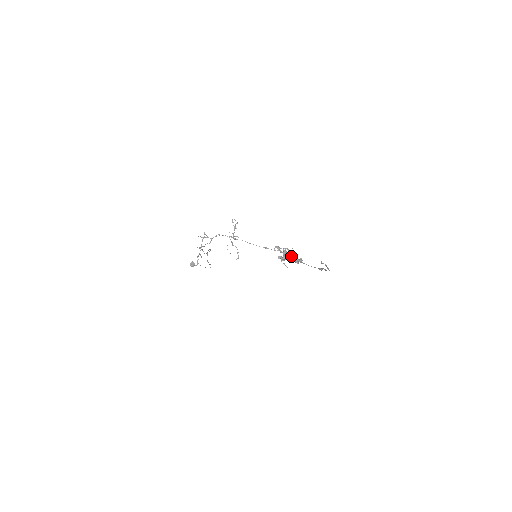
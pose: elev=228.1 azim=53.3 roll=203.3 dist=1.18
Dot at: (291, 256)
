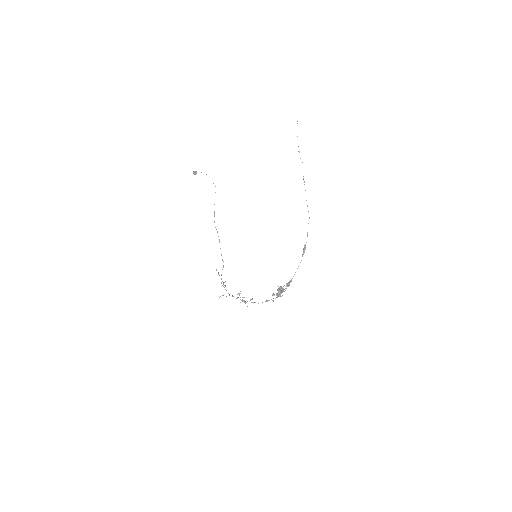
Dot at: occluded
